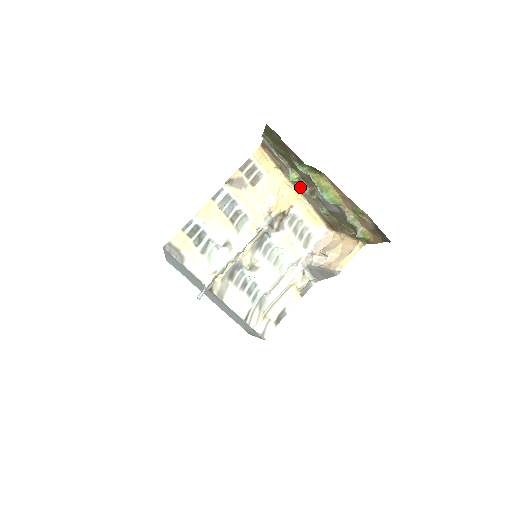
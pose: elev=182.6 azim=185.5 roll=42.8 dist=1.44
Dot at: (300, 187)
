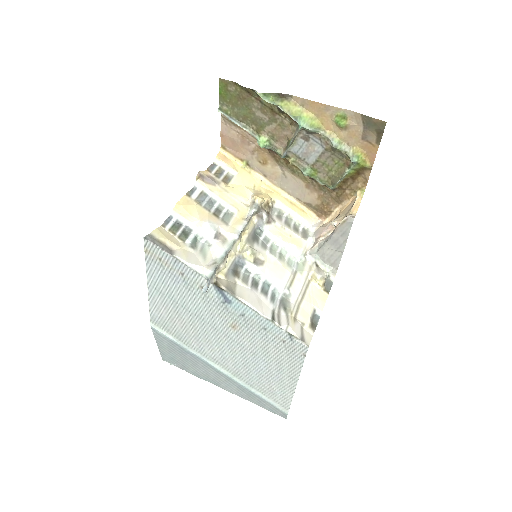
Dot at: (274, 174)
